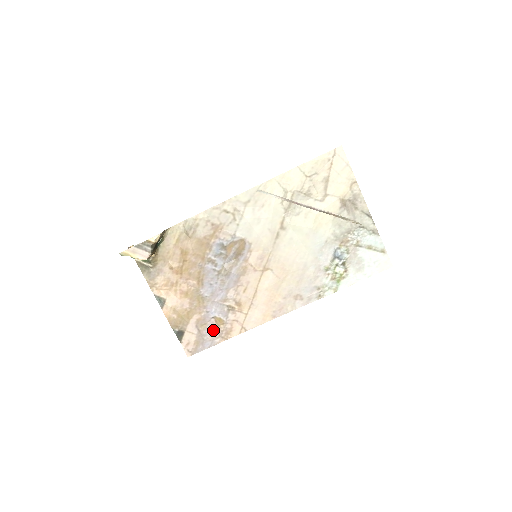
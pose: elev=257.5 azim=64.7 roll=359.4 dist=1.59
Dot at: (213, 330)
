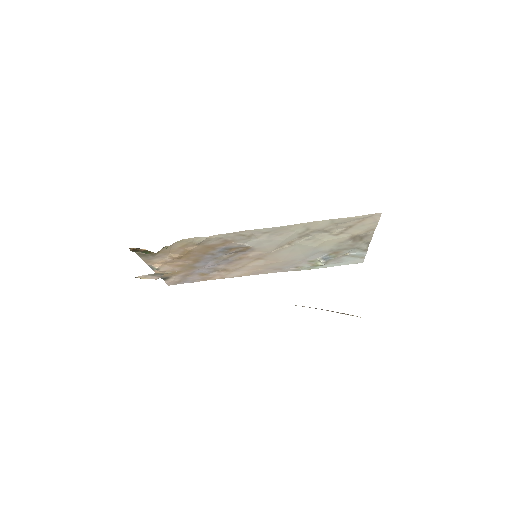
Dot at: (196, 277)
